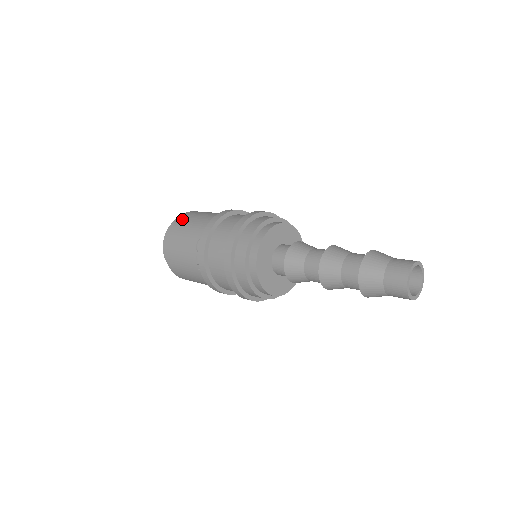
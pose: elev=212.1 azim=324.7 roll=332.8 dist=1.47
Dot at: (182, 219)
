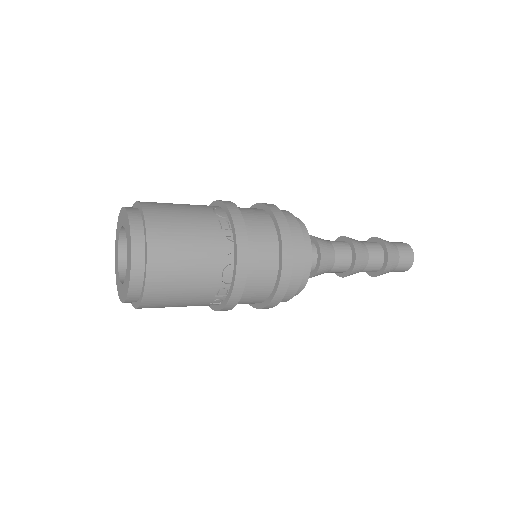
Dot at: occluded
